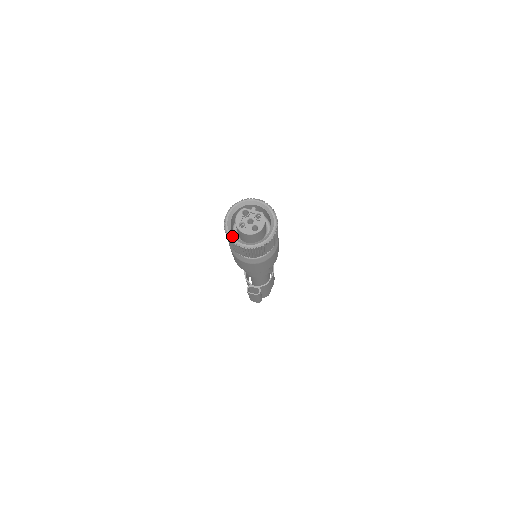
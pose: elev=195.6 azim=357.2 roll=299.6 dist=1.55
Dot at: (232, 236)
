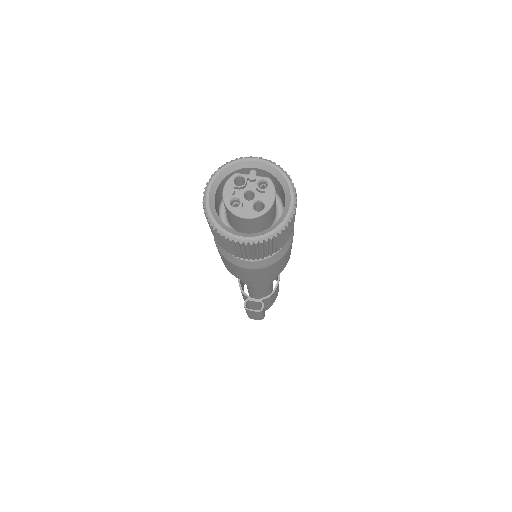
Dot at: (219, 224)
